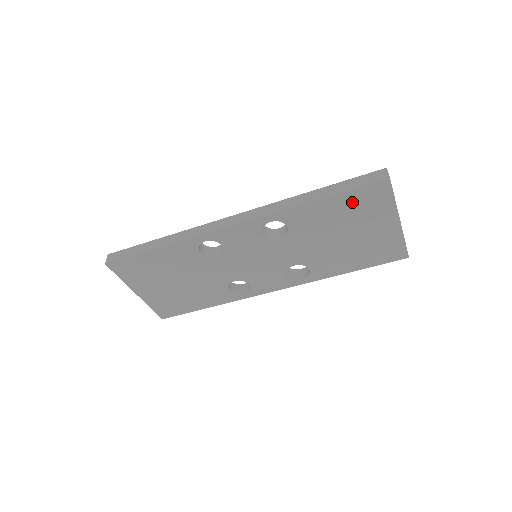
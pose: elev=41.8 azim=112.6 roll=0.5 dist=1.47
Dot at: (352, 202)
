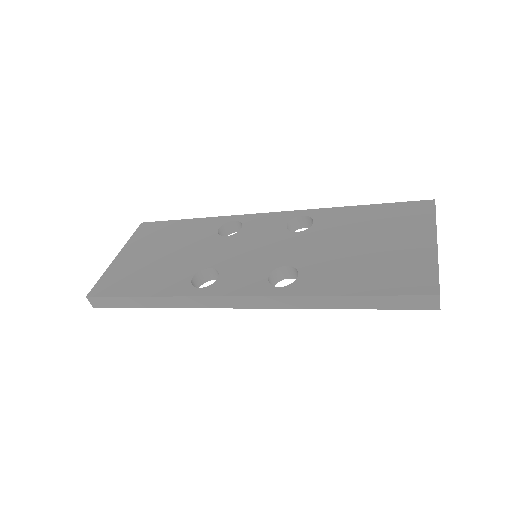
Dot at: occluded
